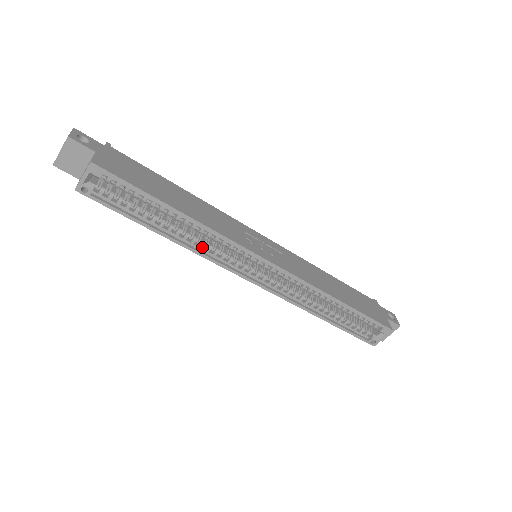
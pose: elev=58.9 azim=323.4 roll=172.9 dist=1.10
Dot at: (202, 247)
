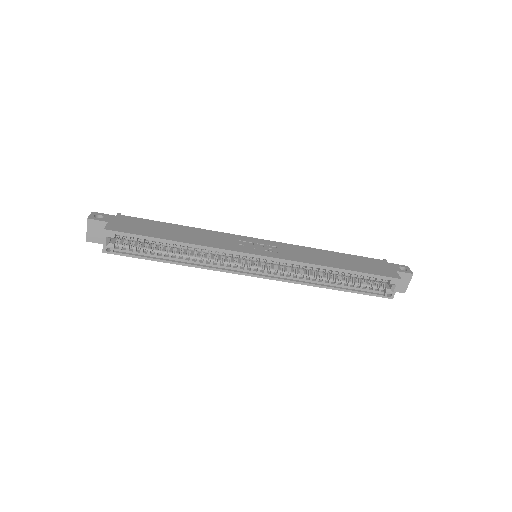
Dot at: (207, 262)
